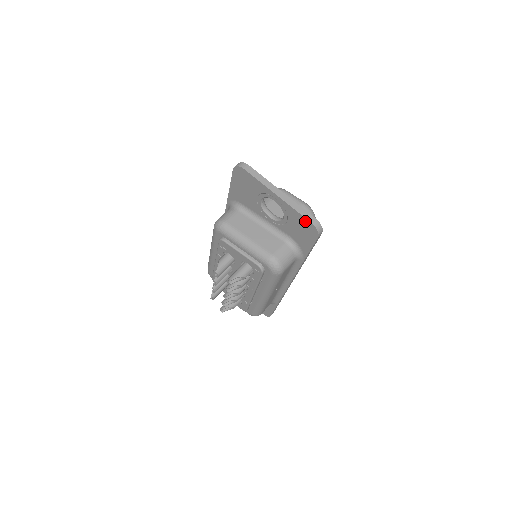
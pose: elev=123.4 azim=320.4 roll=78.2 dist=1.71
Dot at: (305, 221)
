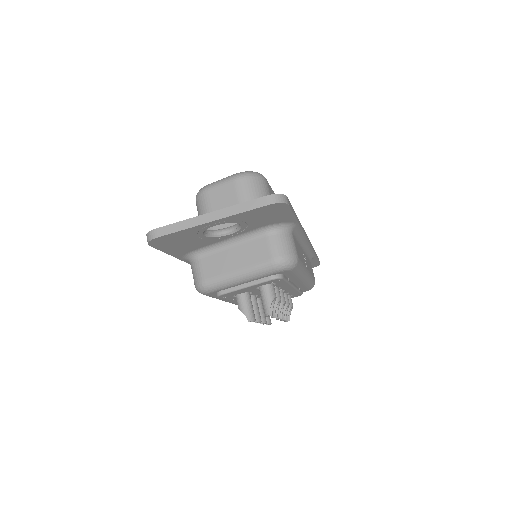
Dot at: (261, 209)
